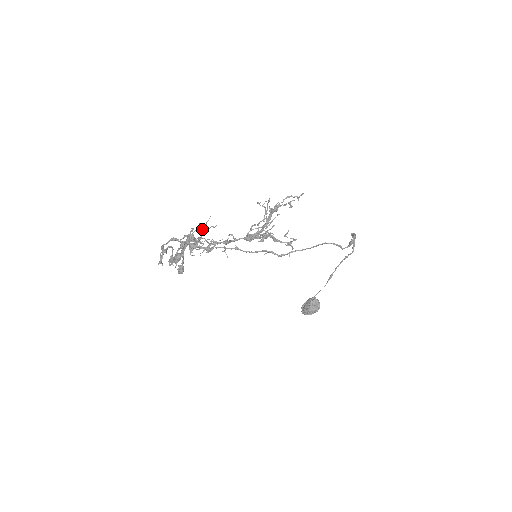
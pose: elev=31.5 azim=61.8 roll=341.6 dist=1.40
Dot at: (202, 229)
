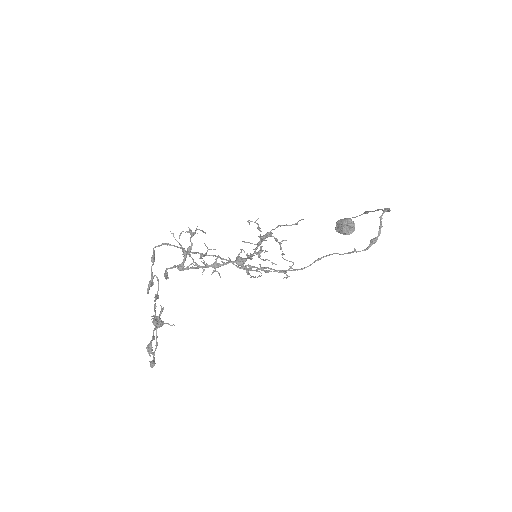
Dot at: (192, 234)
